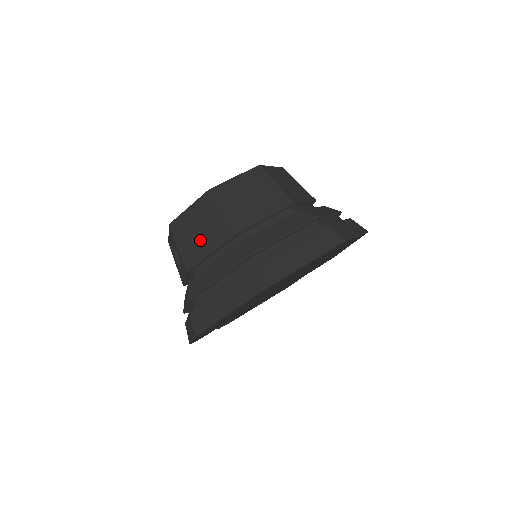
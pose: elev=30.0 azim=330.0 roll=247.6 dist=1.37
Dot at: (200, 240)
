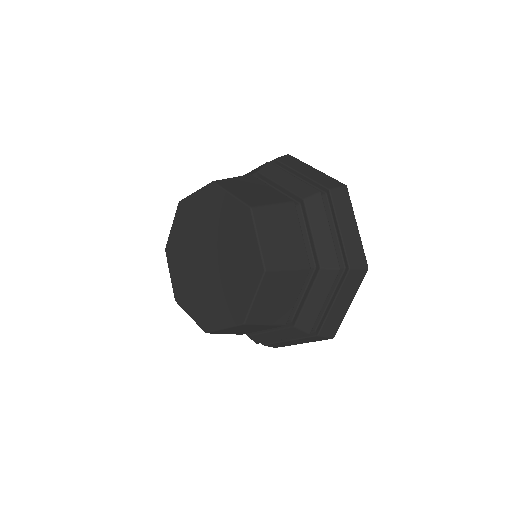
Dot at: occluded
